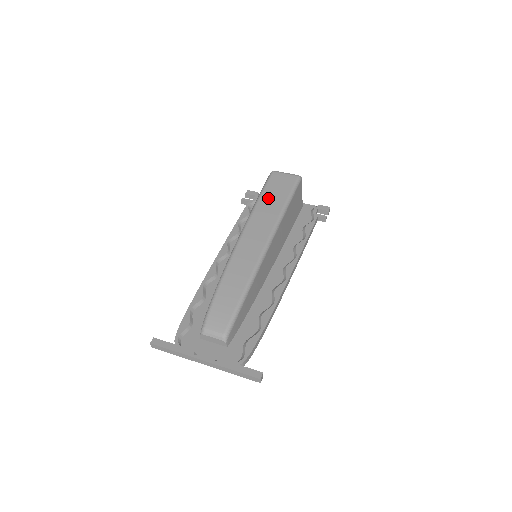
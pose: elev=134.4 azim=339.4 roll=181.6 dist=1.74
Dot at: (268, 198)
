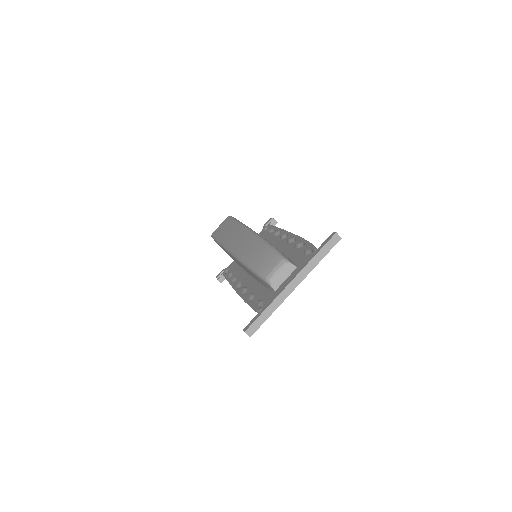
Dot at: (223, 233)
